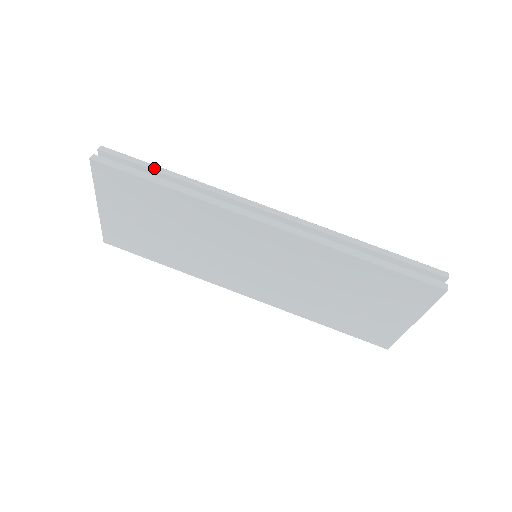
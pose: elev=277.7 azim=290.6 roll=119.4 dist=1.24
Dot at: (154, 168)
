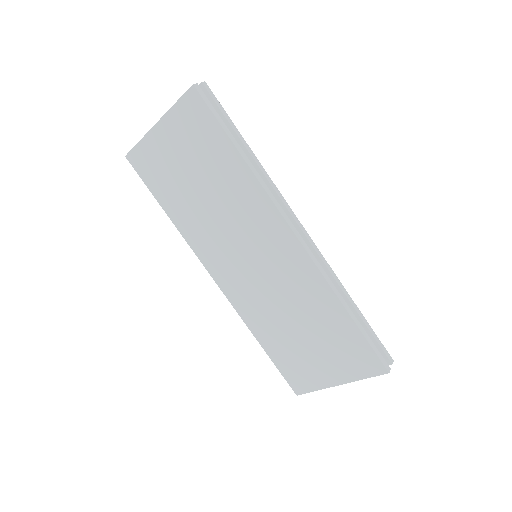
Dot at: (237, 131)
